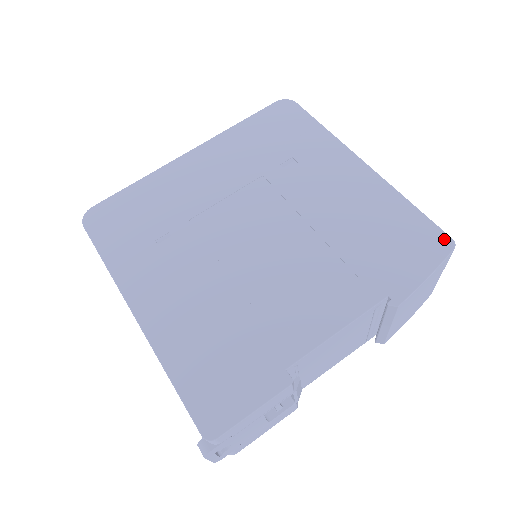
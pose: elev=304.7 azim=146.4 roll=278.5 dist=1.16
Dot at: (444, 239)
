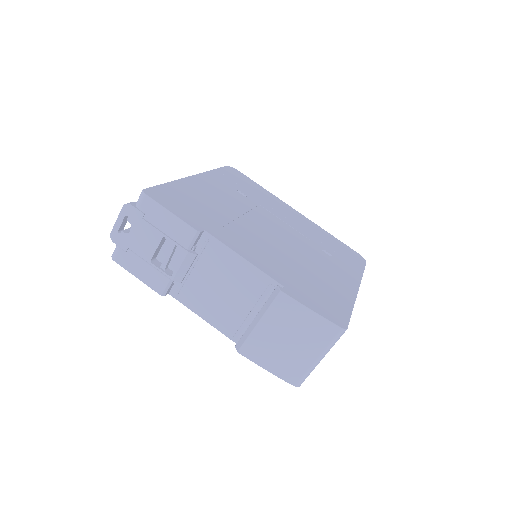
Dot at: (344, 323)
